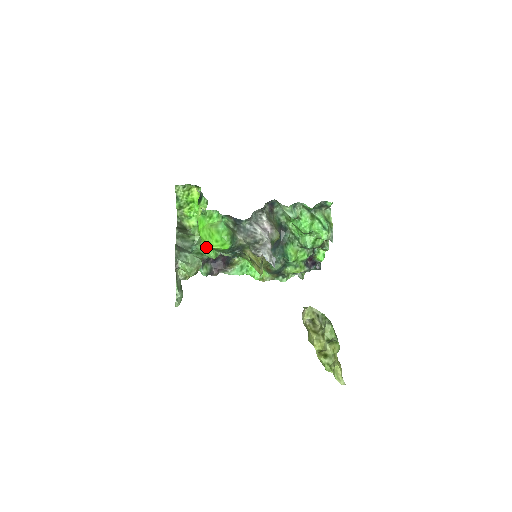
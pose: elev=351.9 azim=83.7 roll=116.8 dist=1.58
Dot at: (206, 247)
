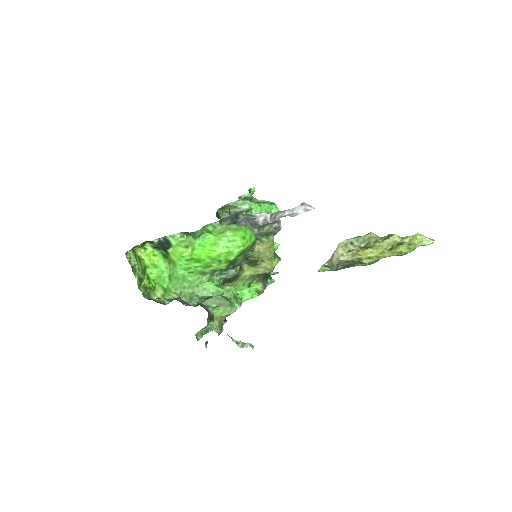
Dot at: (236, 256)
